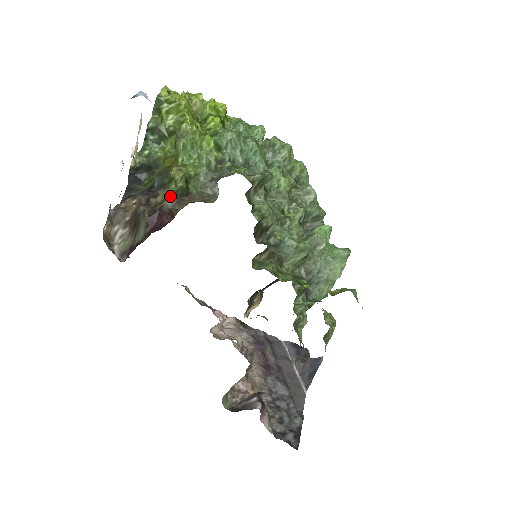
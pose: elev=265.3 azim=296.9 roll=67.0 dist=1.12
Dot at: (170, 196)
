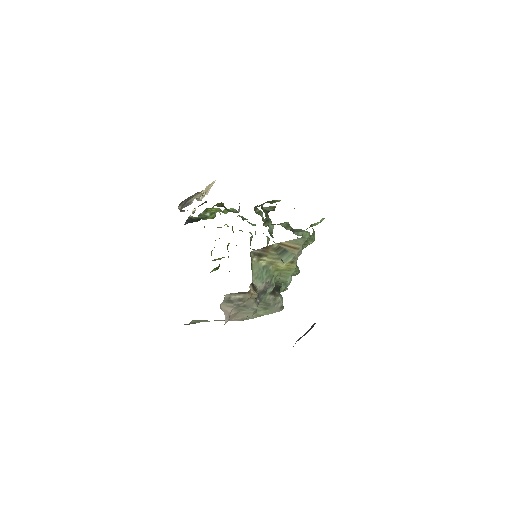
Dot at: occluded
